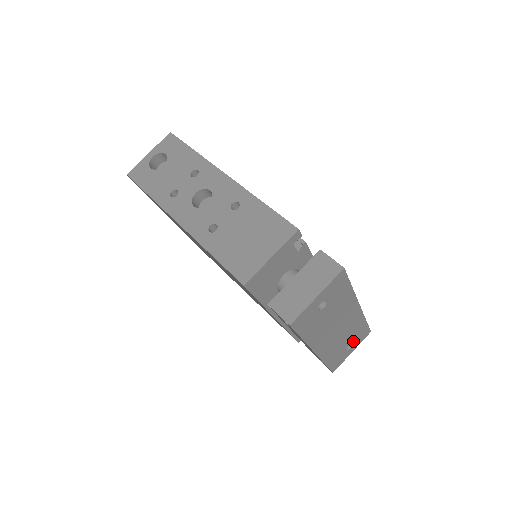
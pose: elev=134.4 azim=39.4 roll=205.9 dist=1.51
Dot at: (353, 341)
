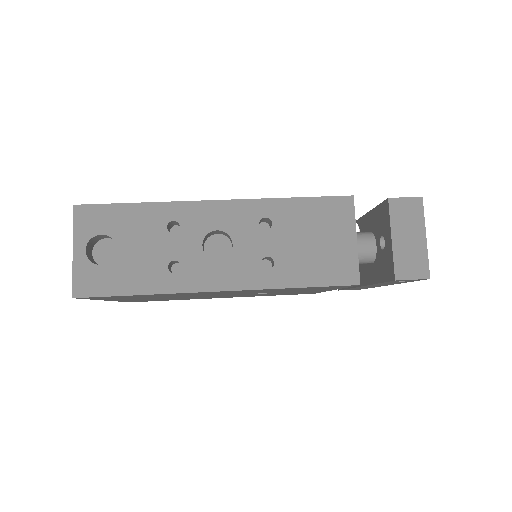
Dot at: occluded
